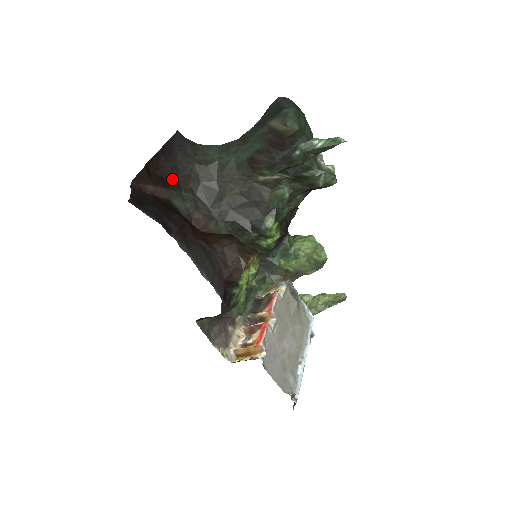
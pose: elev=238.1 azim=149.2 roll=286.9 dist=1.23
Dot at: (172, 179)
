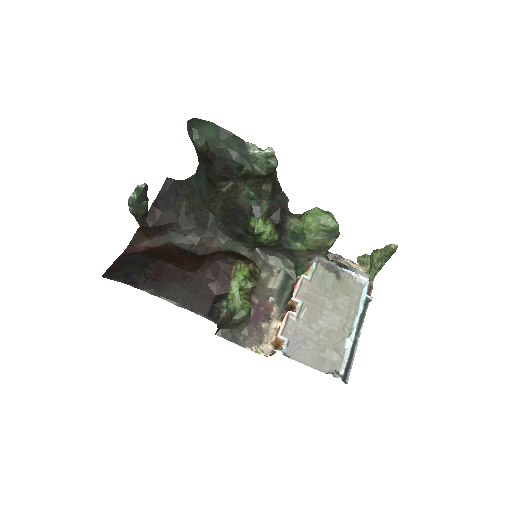
Dot at: (170, 222)
